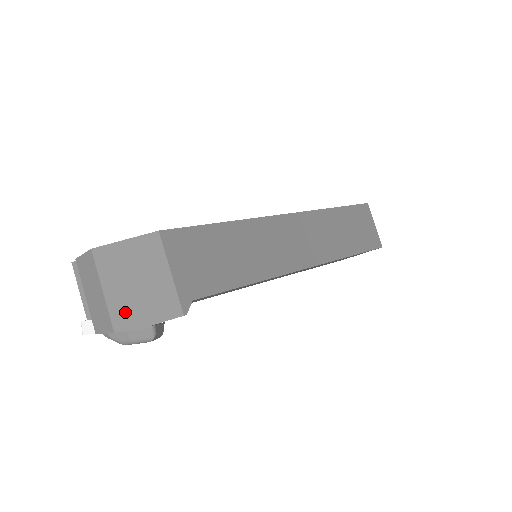
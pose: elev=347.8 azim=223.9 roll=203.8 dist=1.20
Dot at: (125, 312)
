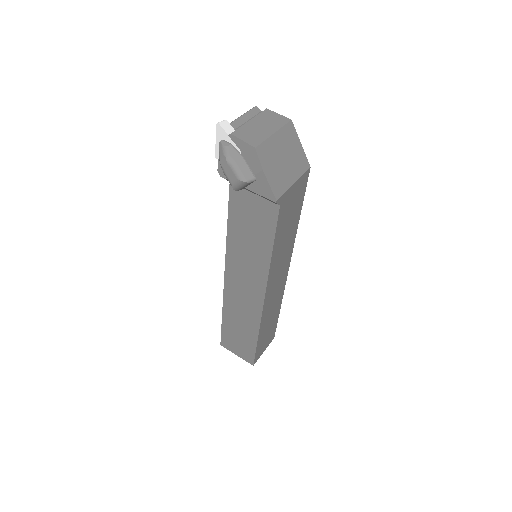
Dot at: (268, 154)
